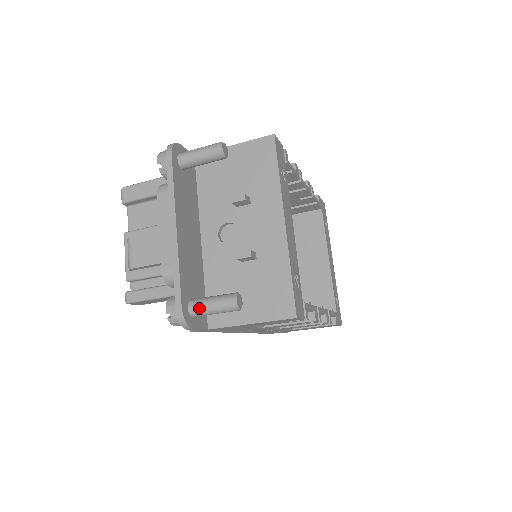
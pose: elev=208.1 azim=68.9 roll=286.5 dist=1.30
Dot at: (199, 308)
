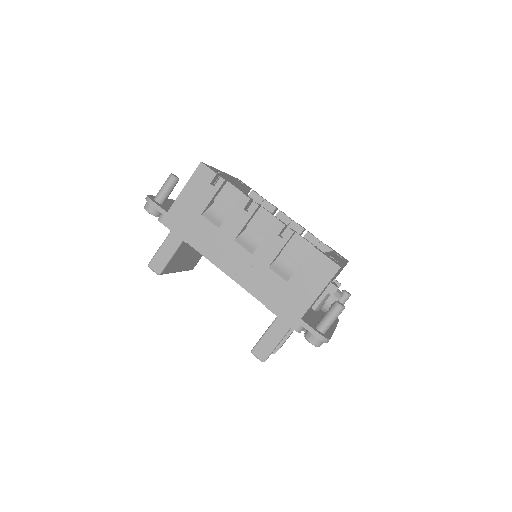
Dot at: (158, 193)
